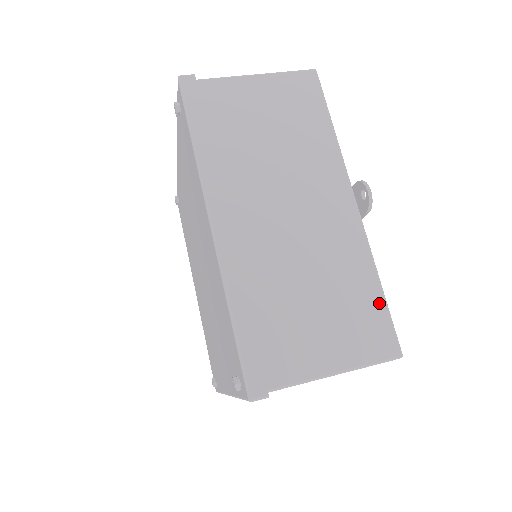
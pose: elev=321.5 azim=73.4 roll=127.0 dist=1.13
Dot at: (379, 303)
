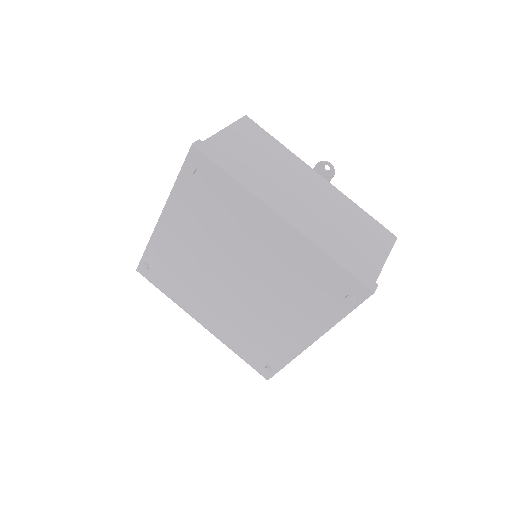
Dot at: (370, 218)
